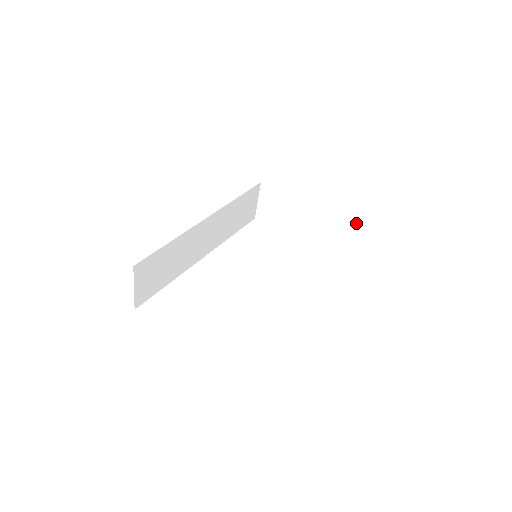
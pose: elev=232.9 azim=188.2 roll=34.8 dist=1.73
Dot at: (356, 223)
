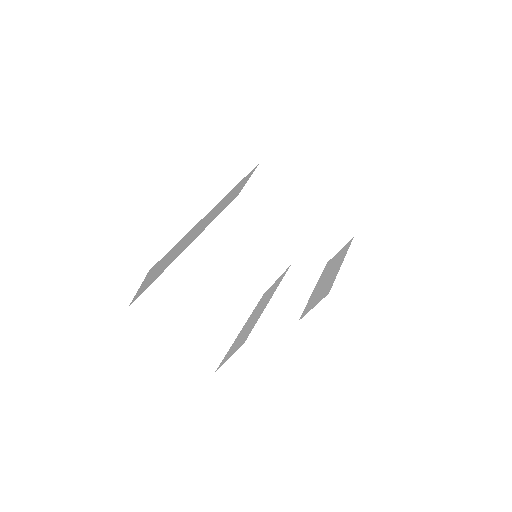
Dot at: (349, 233)
